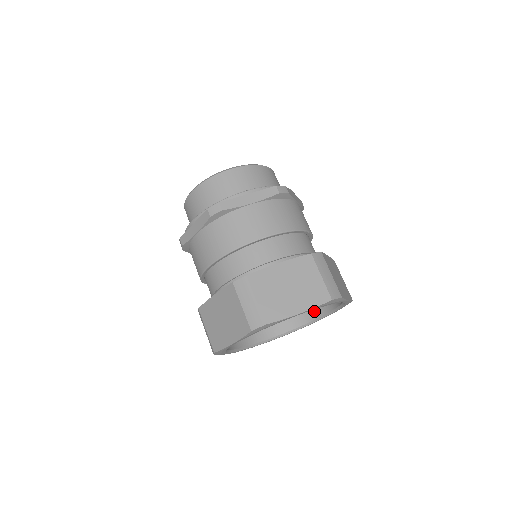
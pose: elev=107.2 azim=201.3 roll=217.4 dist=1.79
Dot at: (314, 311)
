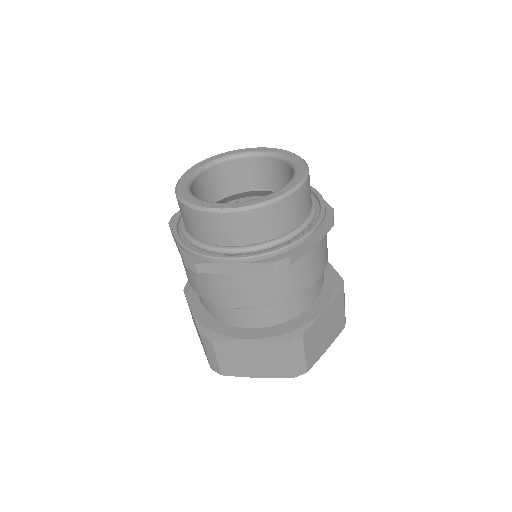
Dot at: occluded
